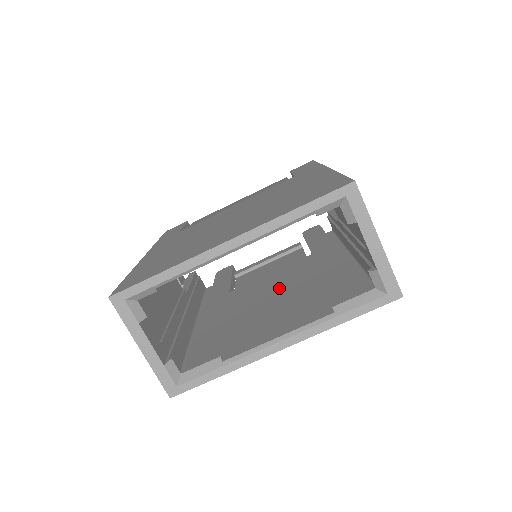
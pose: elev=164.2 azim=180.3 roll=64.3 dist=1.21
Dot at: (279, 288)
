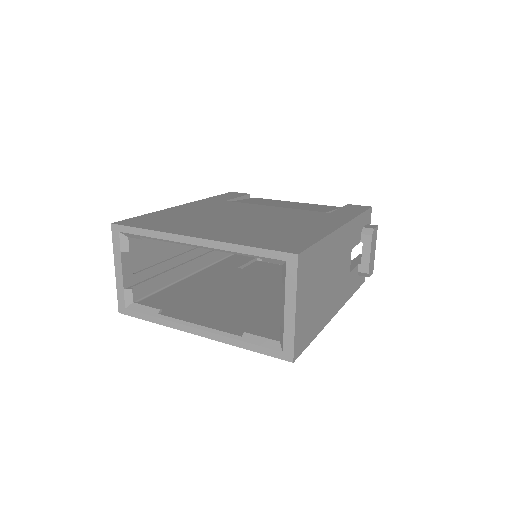
Dot at: (256, 291)
